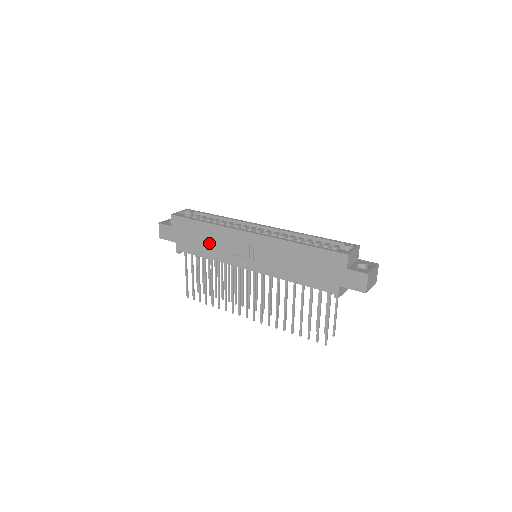
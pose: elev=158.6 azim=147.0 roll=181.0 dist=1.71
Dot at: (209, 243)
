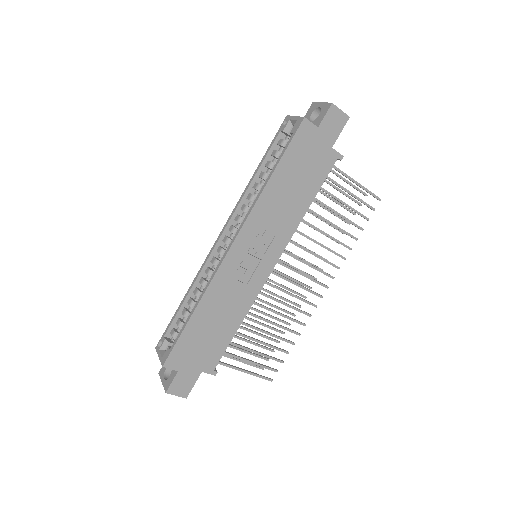
Dot at: (222, 316)
